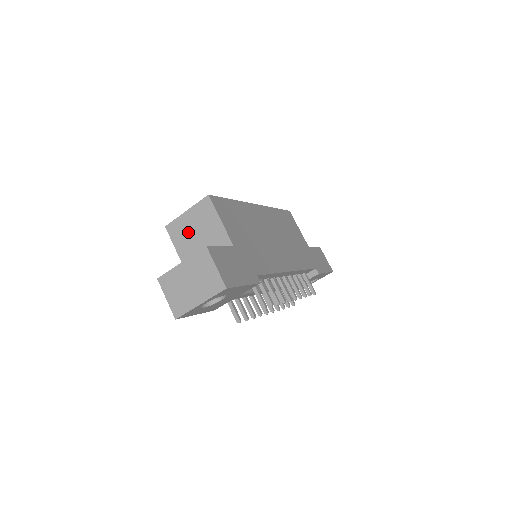
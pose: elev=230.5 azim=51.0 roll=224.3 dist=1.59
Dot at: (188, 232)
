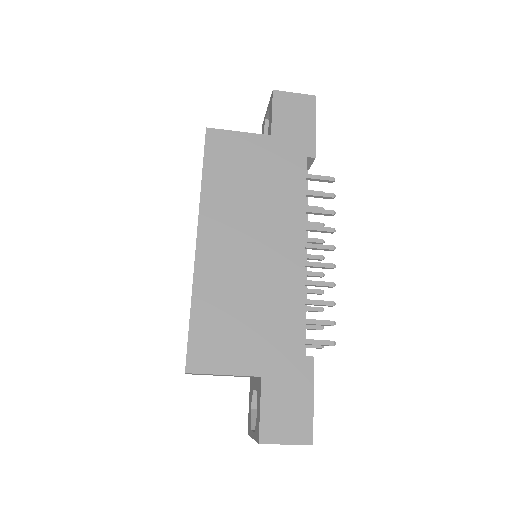
Dot at: occluded
